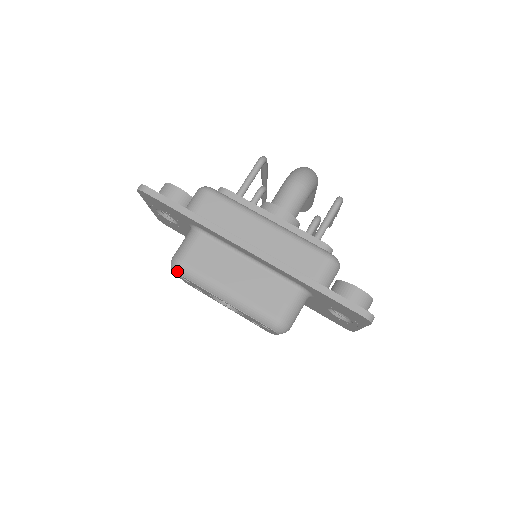
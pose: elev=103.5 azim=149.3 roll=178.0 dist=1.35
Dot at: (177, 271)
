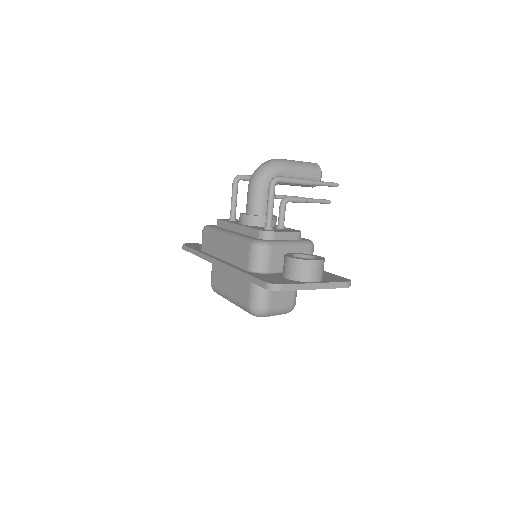
Dot at: (214, 291)
